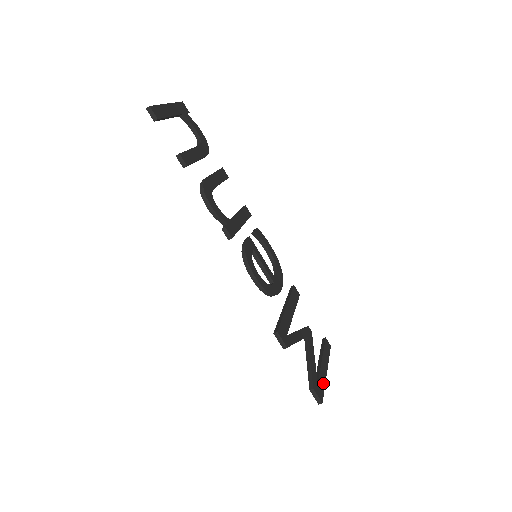
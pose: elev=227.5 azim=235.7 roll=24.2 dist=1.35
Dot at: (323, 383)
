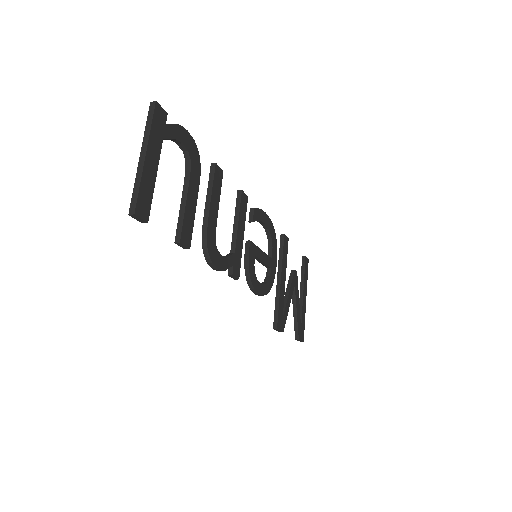
Dot at: (304, 319)
